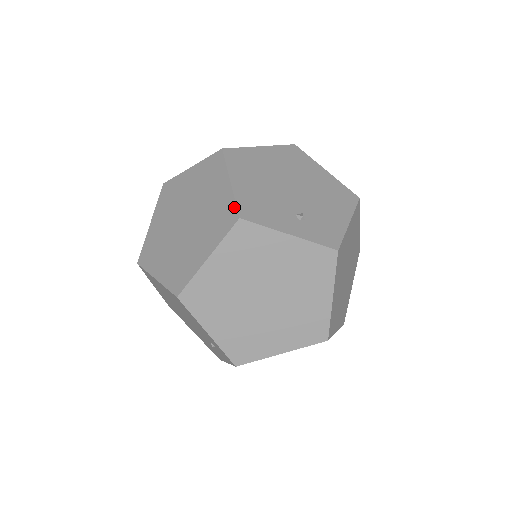
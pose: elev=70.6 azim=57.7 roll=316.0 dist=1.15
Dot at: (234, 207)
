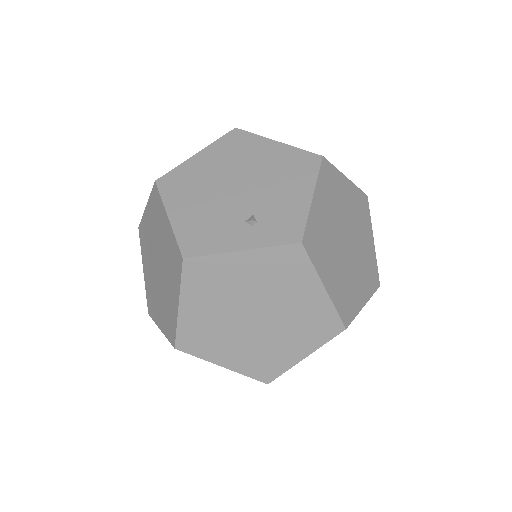
Dot at: (177, 247)
